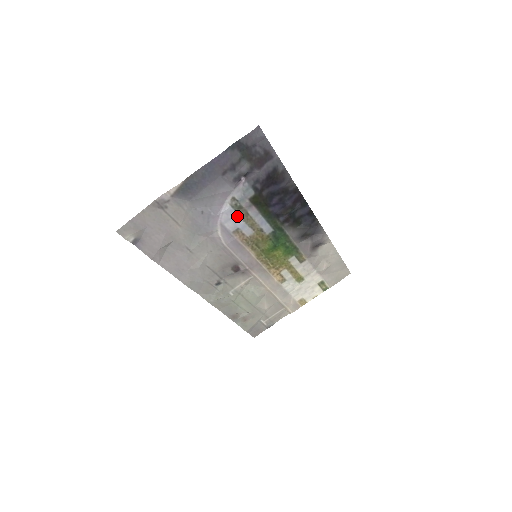
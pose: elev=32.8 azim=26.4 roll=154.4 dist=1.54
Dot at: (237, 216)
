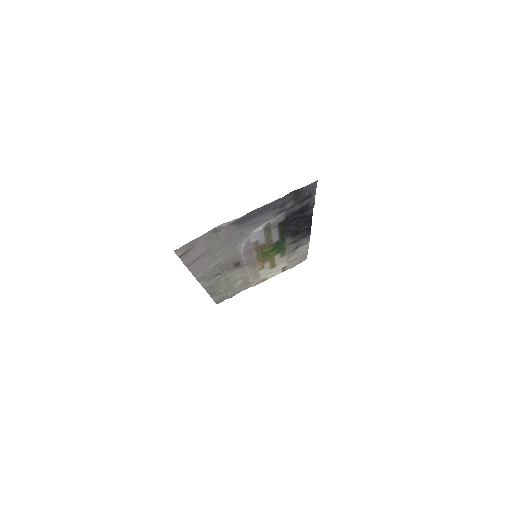
Dot at: (262, 233)
